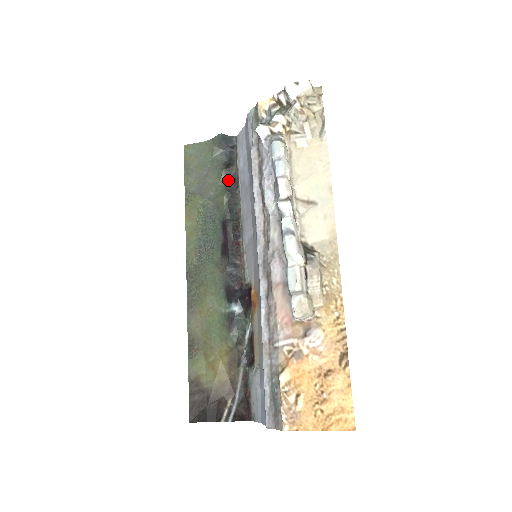
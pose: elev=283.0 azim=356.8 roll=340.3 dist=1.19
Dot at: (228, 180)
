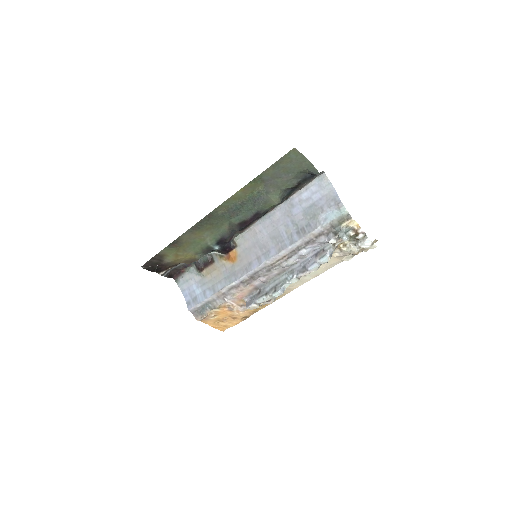
Dot at: (288, 190)
